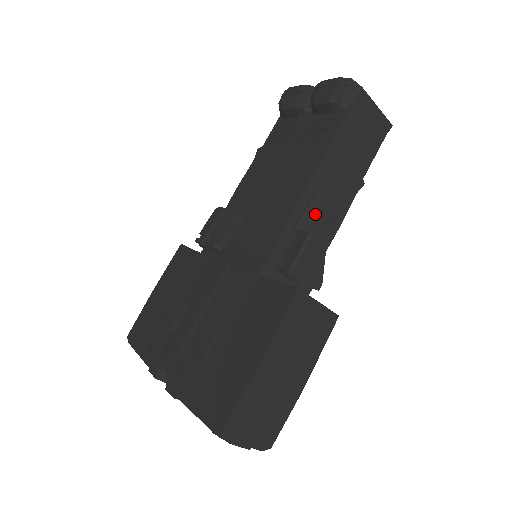
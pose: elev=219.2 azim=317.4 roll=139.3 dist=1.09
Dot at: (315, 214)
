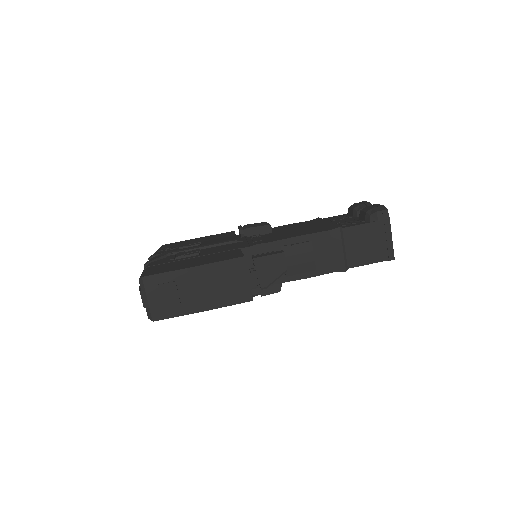
Dot at: (299, 252)
